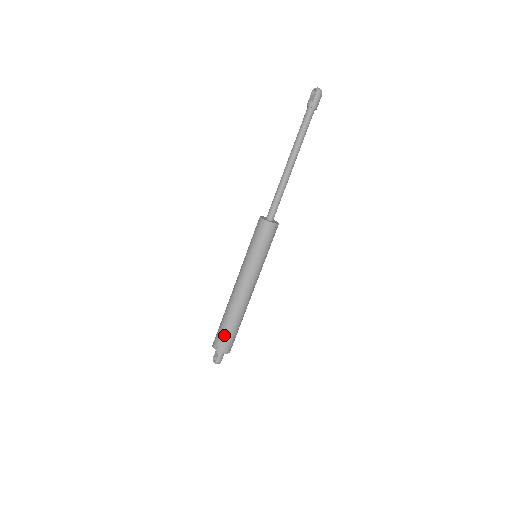
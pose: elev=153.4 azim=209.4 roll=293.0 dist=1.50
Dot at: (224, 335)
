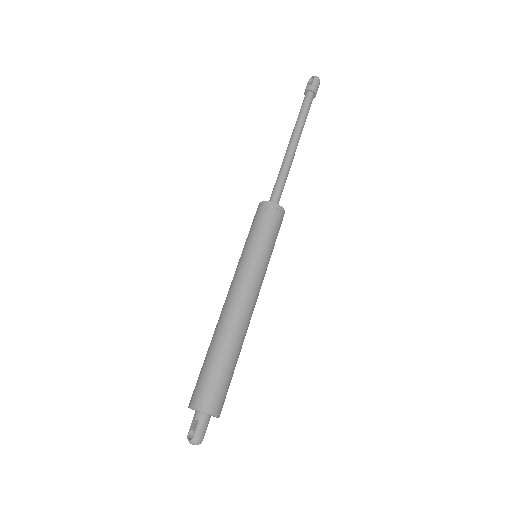
Dot at: (210, 378)
